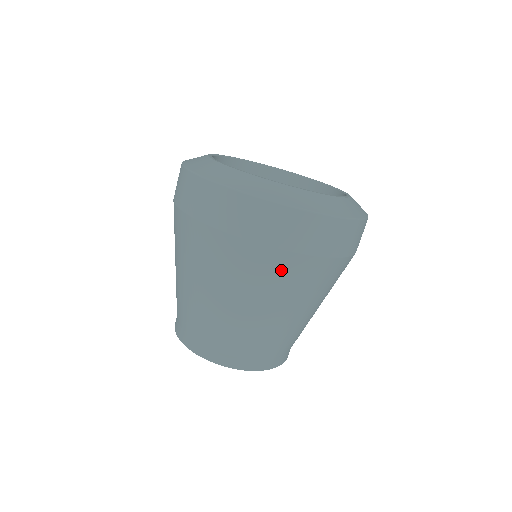
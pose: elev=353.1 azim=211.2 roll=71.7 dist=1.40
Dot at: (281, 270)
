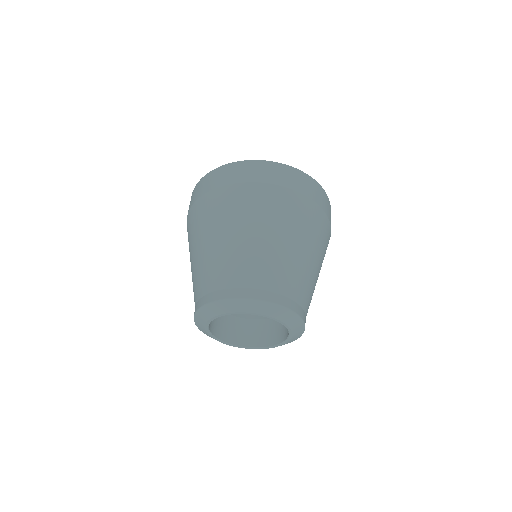
Dot at: (233, 199)
